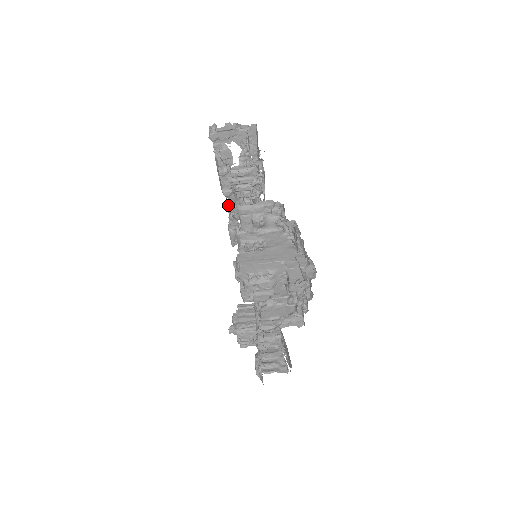
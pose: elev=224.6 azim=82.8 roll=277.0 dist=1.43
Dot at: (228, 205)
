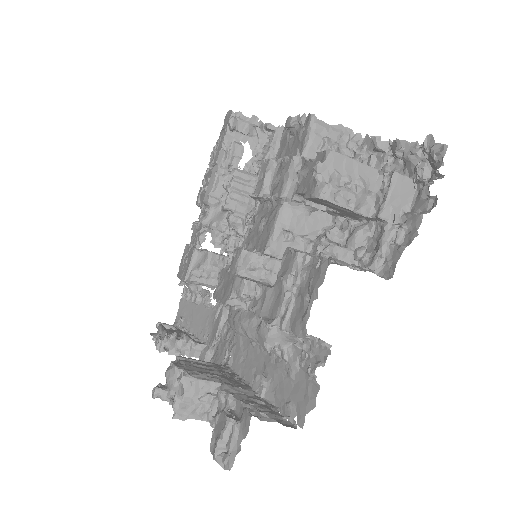
Dot at: (203, 221)
